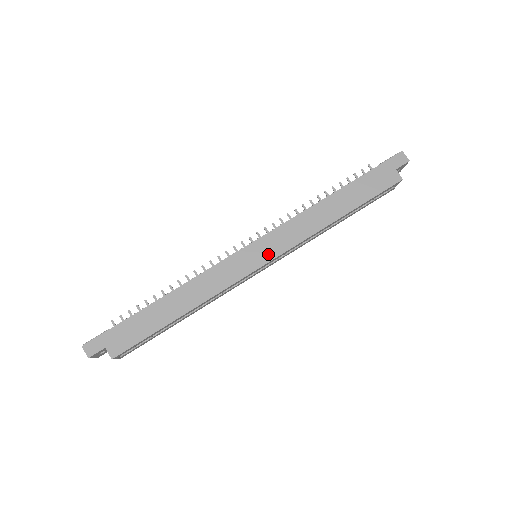
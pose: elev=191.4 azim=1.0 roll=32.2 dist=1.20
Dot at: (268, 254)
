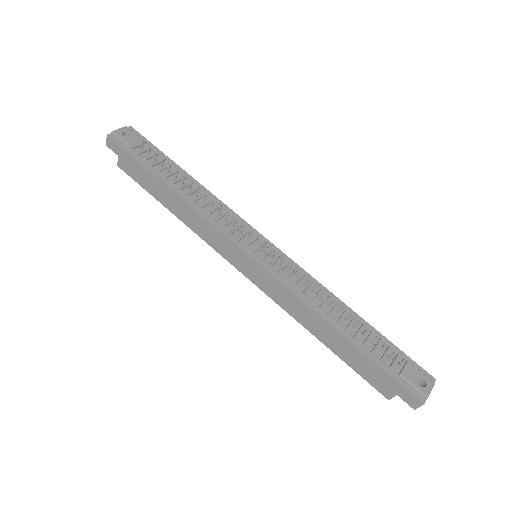
Dot at: (251, 275)
